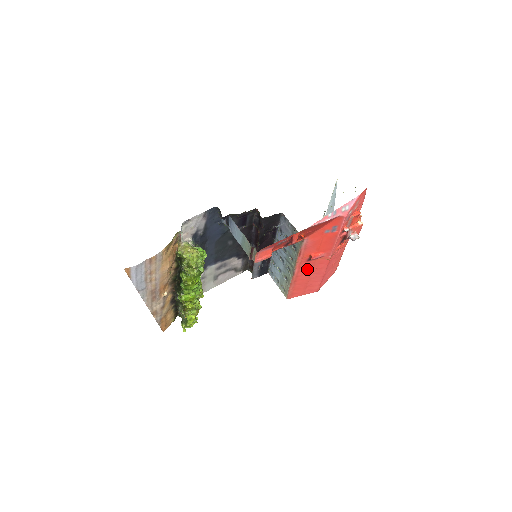
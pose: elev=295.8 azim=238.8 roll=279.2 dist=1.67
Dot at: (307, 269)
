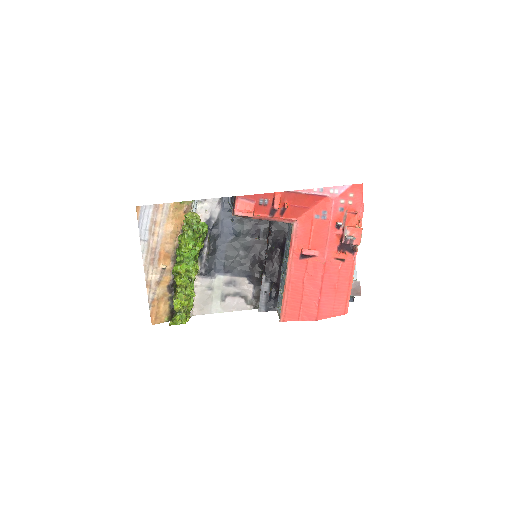
Dot at: (301, 273)
